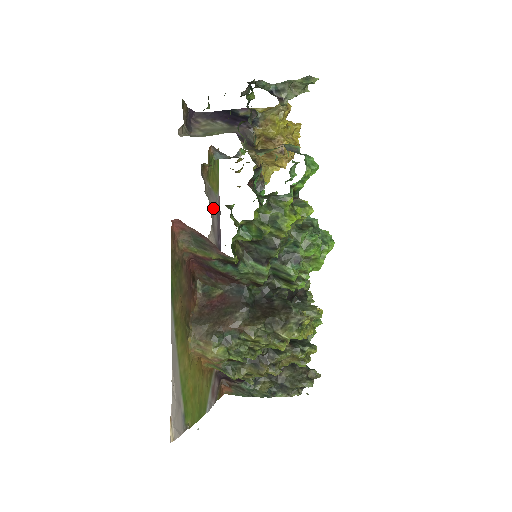
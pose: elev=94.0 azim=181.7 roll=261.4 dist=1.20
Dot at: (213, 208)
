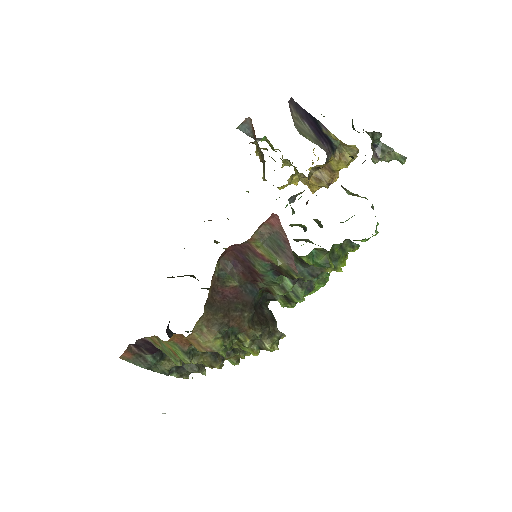
Dot at: occluded
